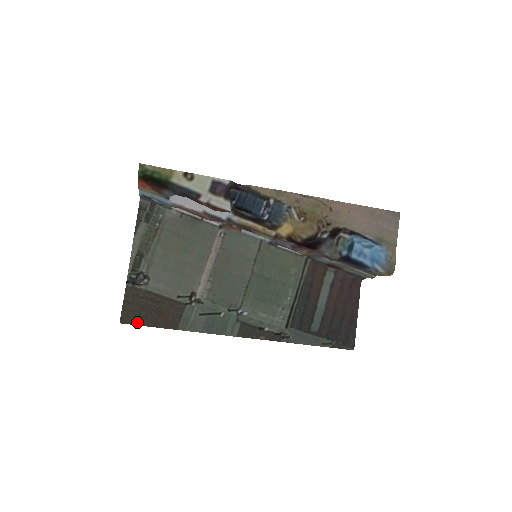
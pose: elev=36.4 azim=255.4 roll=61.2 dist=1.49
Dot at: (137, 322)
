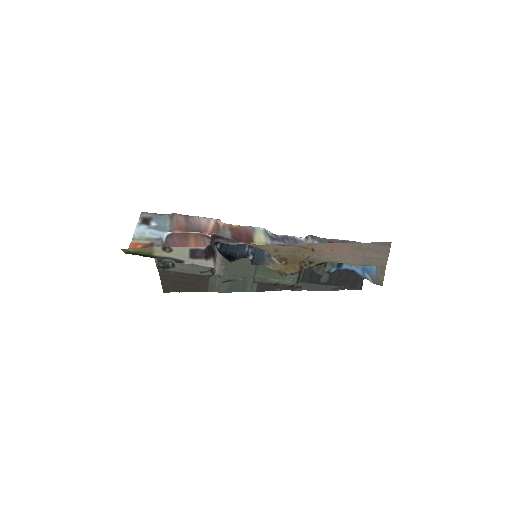
Dot at: (176, 291)
